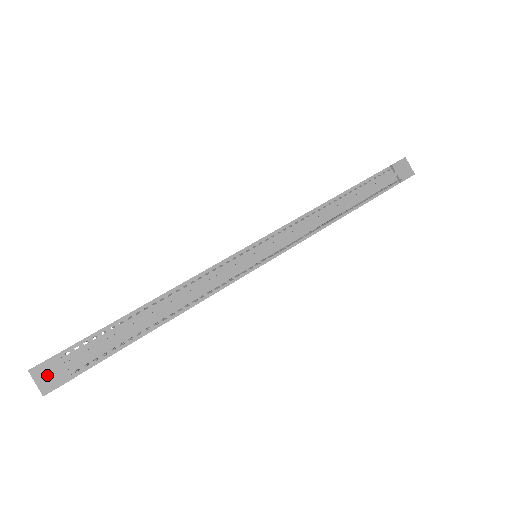
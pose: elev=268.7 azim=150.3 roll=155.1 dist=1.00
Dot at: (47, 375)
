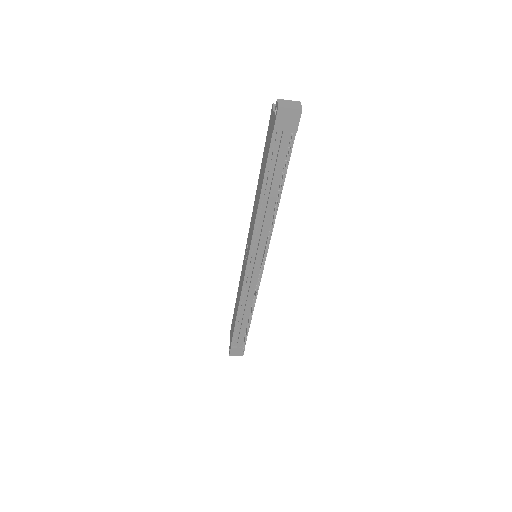
Dot at: (236, 353)
